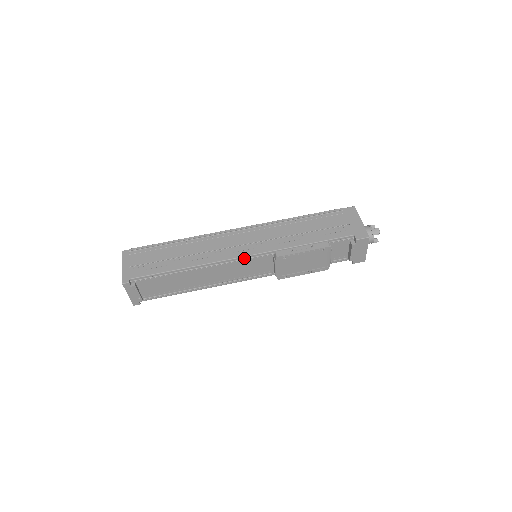
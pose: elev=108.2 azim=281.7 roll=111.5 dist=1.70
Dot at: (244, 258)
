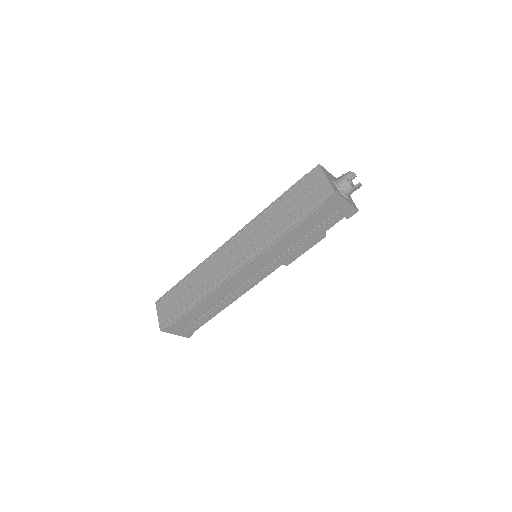
Dot at: occluded
